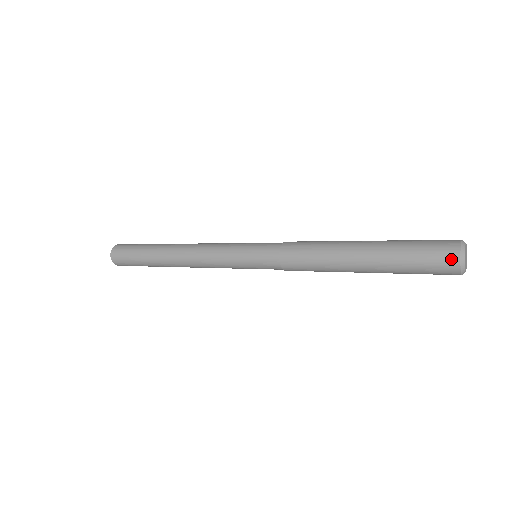
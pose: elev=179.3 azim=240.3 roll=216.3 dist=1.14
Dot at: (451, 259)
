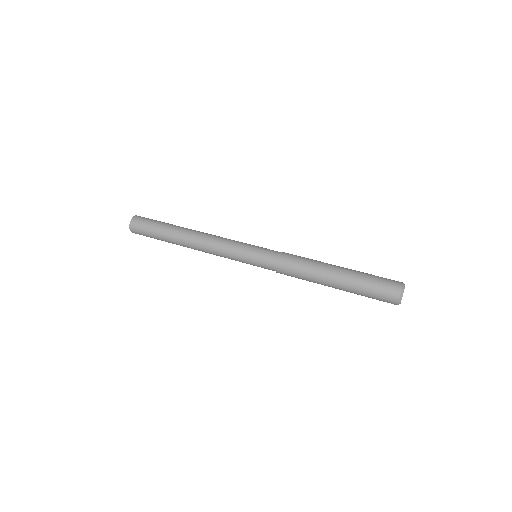
Dot at: (392, 302)
